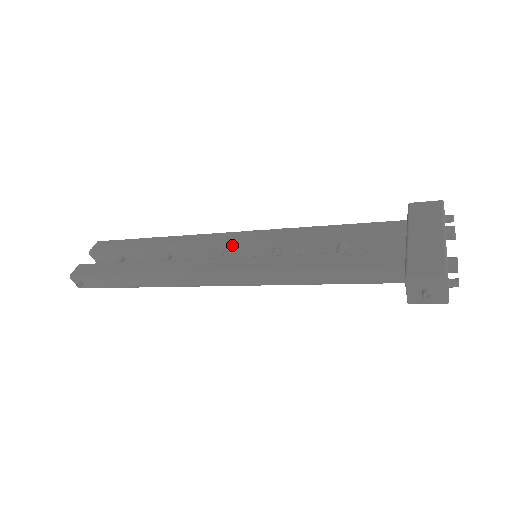
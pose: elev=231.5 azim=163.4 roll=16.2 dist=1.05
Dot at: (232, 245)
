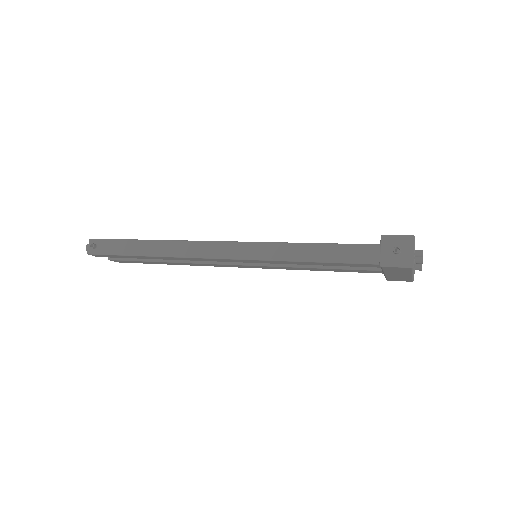
Dot at: occluded
